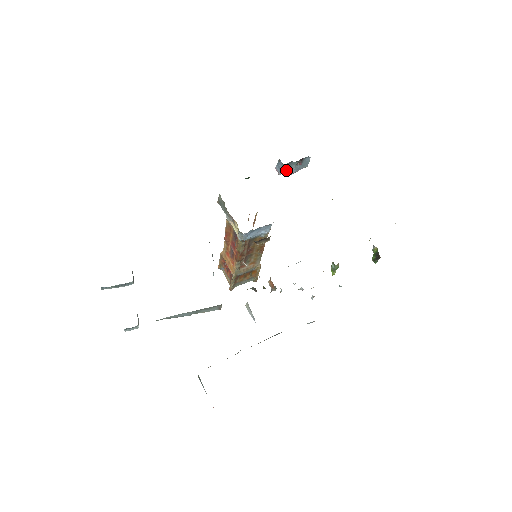
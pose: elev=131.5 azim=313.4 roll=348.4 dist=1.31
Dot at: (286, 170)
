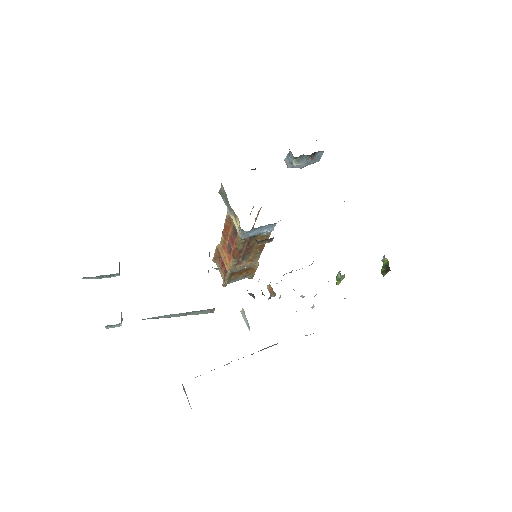
Dot at: (296, 163)
